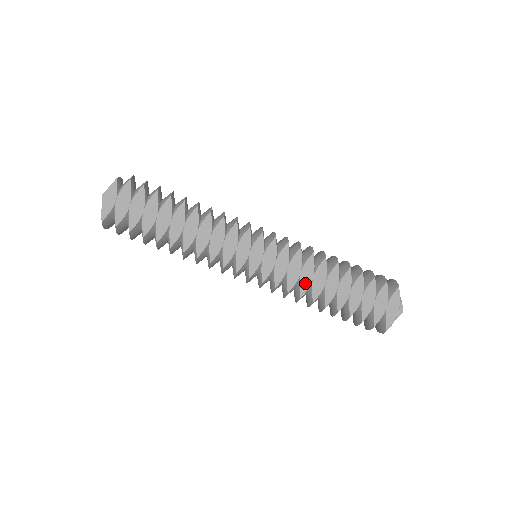
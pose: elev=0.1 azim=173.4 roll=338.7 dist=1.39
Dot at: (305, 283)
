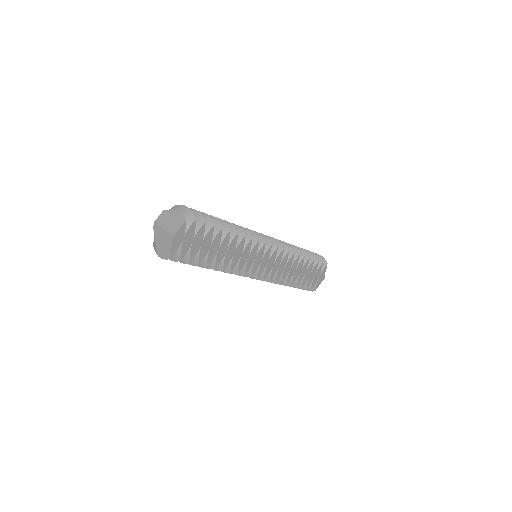
Dot at: (286, 273)
